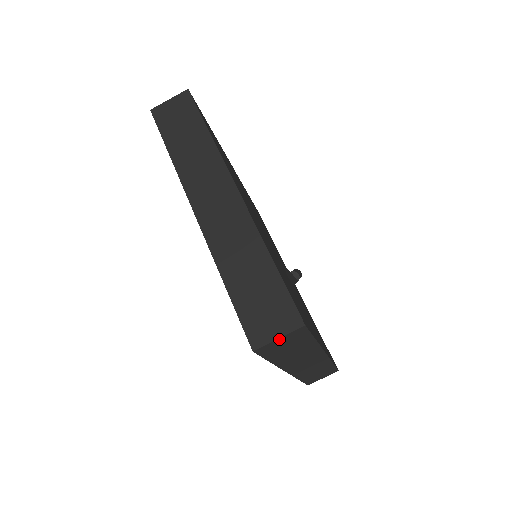
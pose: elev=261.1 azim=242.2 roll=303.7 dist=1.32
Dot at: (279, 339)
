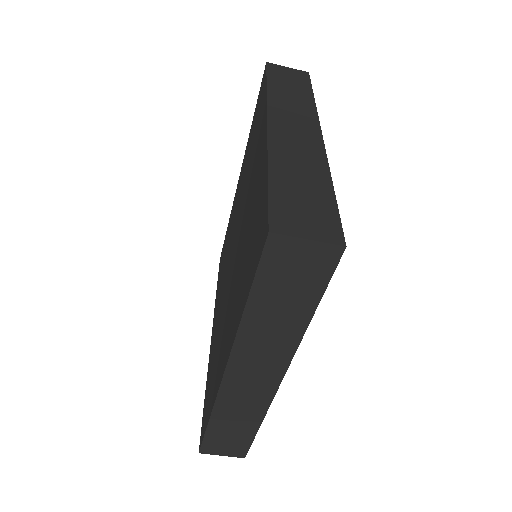
Dot at: (306, 243)
